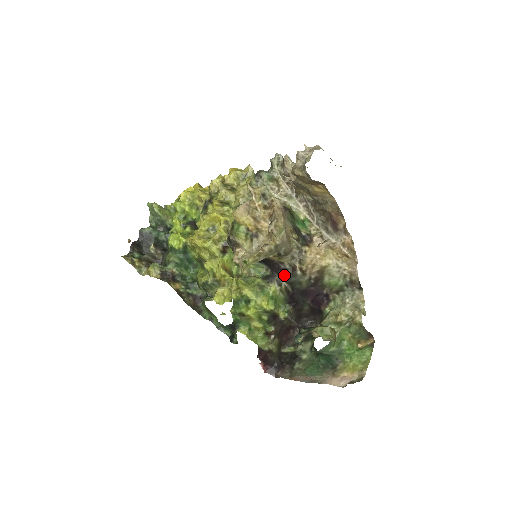
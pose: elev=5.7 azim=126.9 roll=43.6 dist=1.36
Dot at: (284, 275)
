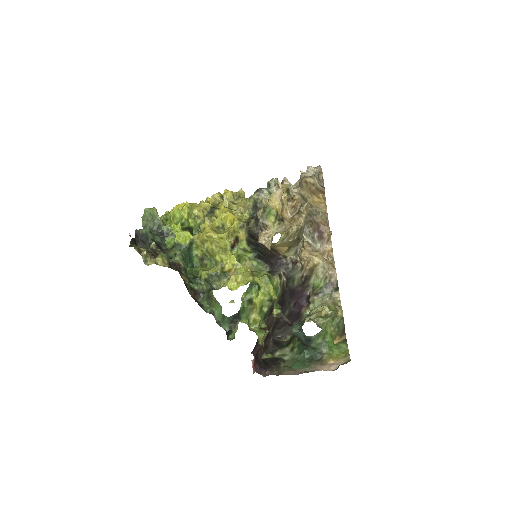
Dot at: (284, 270)
